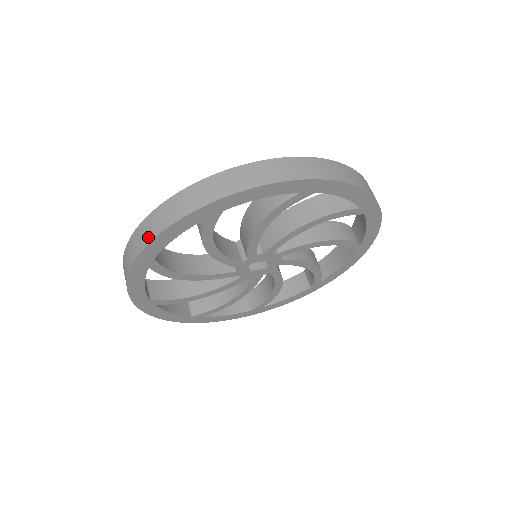
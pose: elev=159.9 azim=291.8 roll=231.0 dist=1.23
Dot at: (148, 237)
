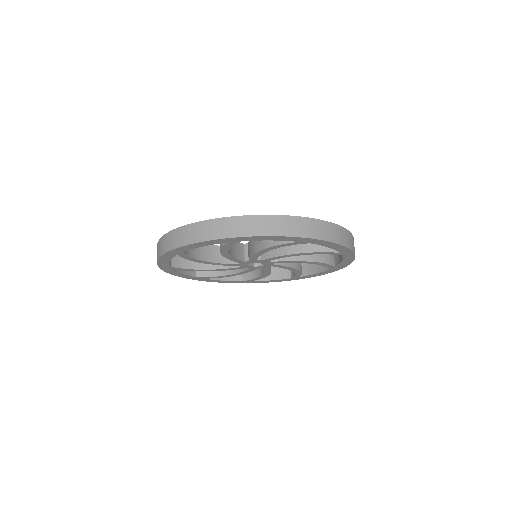
Dot at: (259, 231)
